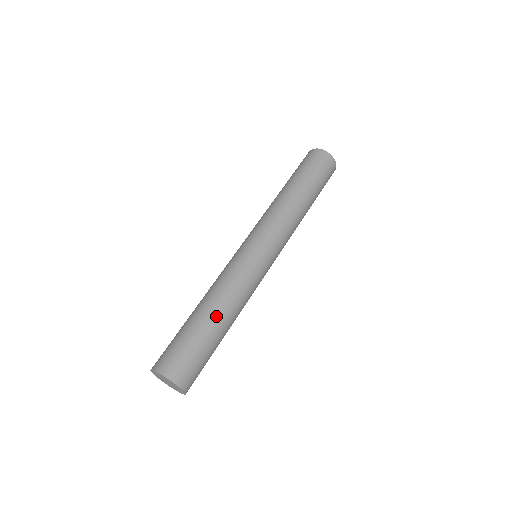
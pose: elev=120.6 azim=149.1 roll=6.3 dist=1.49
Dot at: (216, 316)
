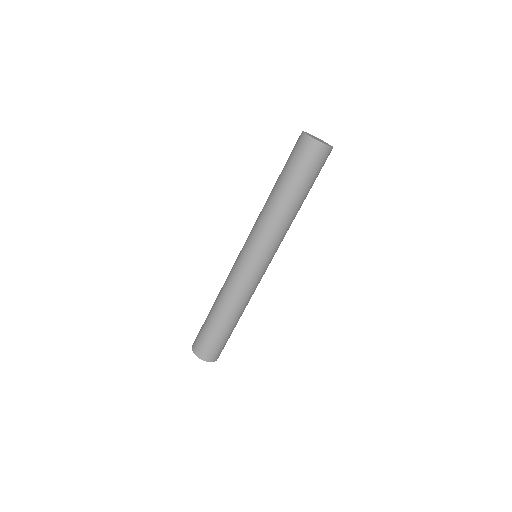
Dot at: (234, 320)
